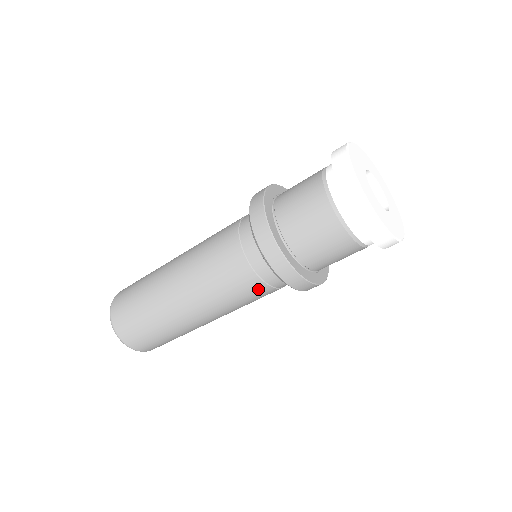
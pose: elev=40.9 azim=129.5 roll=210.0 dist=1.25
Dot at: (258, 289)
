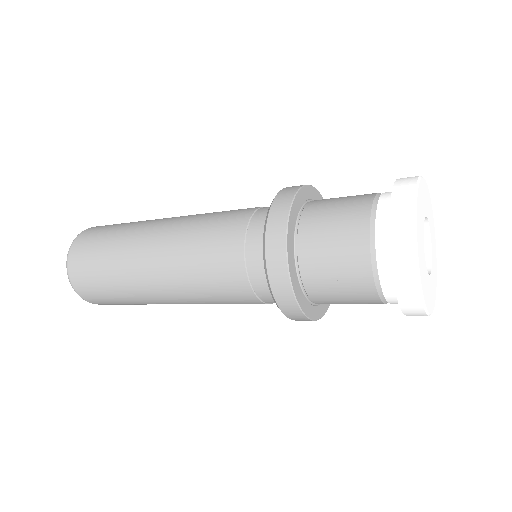
Dot at: (245, 298)
